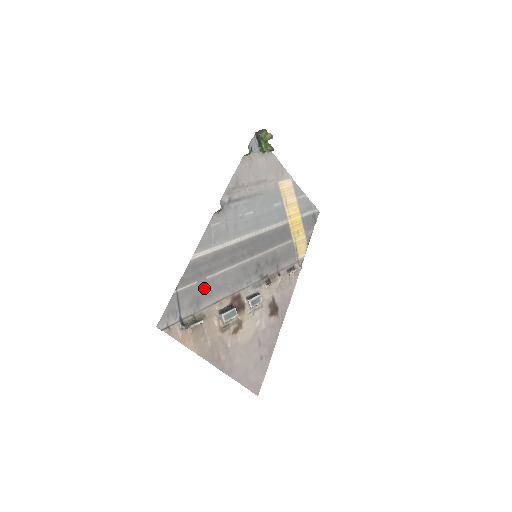
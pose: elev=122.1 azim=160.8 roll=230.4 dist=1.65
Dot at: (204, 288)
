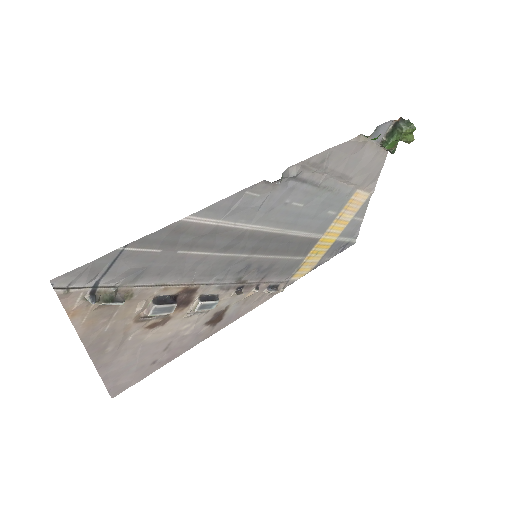
Dot at: (163, 262)
